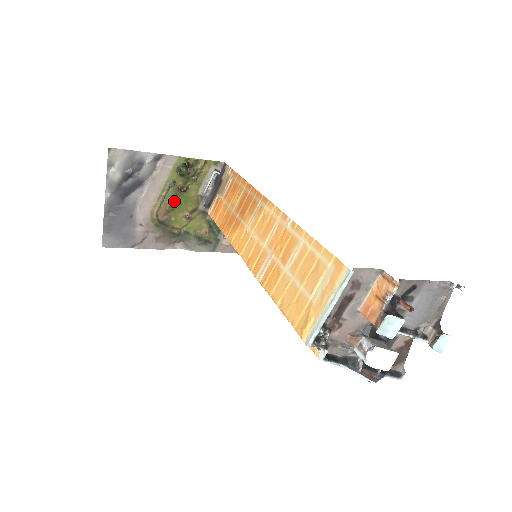
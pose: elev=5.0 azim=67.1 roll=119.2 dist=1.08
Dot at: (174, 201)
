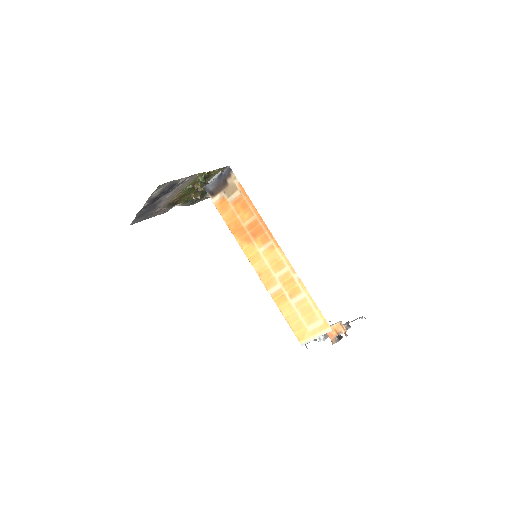
Dot at: (187, 192)
